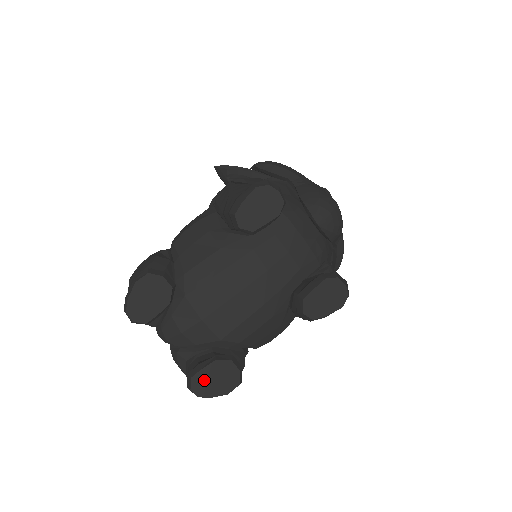
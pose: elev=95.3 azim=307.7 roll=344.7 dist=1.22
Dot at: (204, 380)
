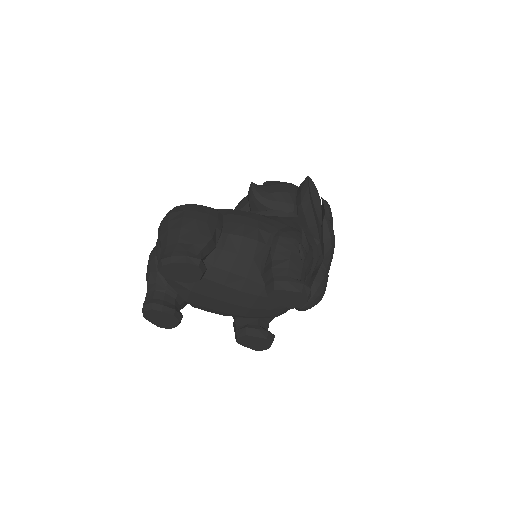
Dot at: (156, 315)
